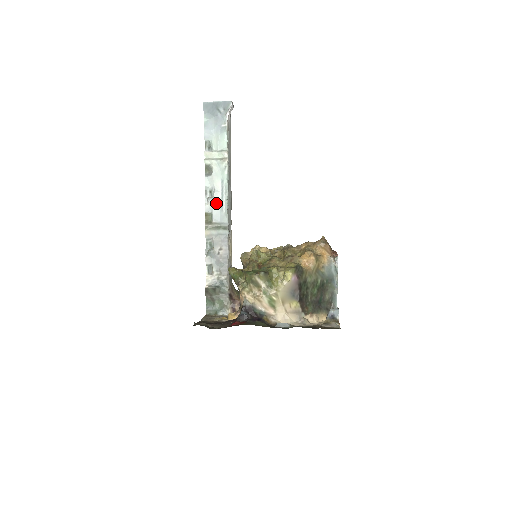
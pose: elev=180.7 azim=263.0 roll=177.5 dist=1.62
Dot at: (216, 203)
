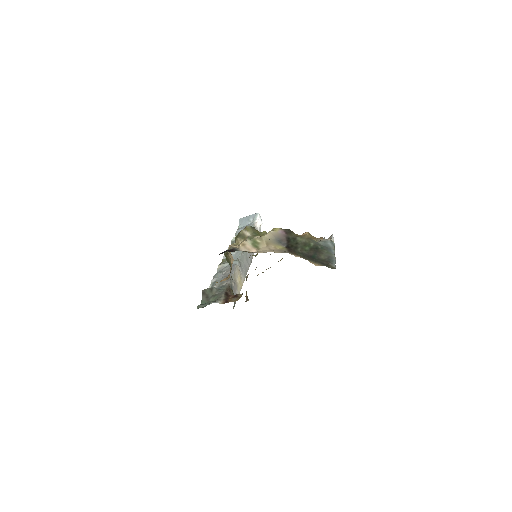
Dot at: (233, 253)
